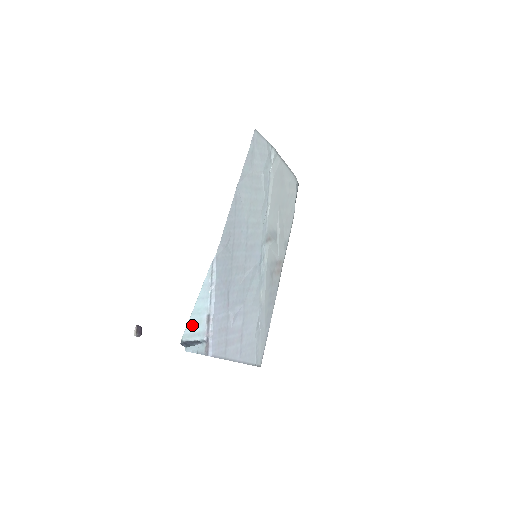
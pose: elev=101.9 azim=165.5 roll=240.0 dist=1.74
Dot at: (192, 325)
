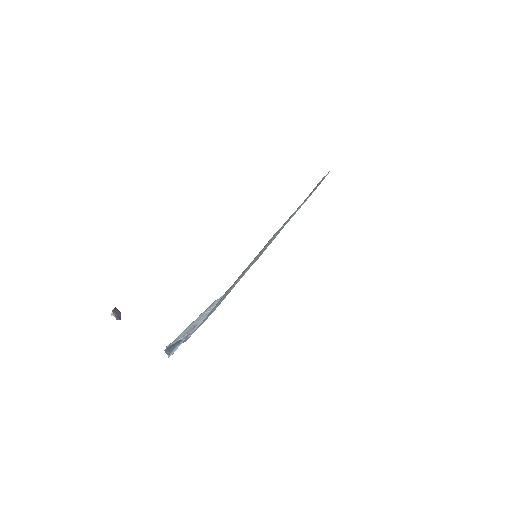
Dot at: (178, 337)
